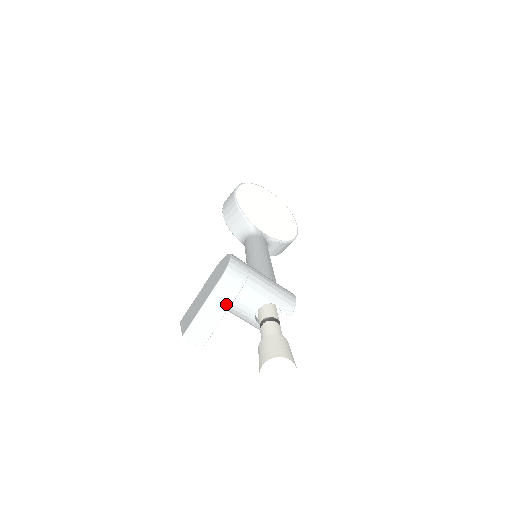
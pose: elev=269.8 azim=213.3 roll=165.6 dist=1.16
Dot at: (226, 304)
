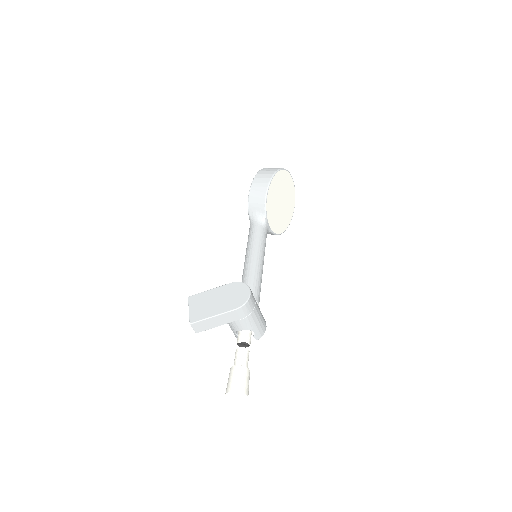
Dot at: (228, 321)
